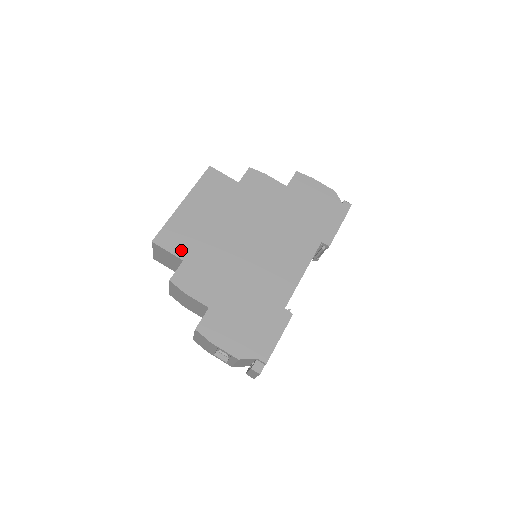
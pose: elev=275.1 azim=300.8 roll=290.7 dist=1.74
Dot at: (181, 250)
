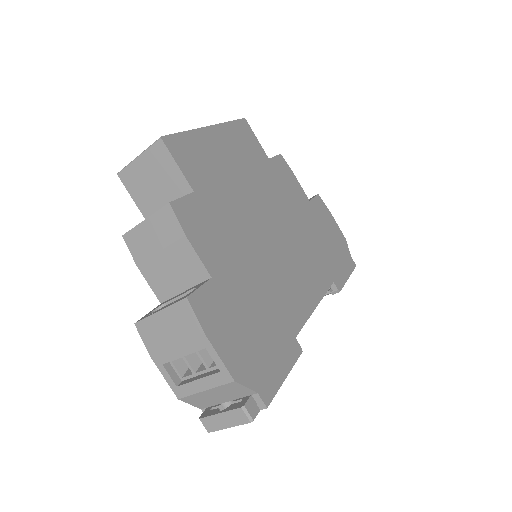
Dot at: (195, 177)
